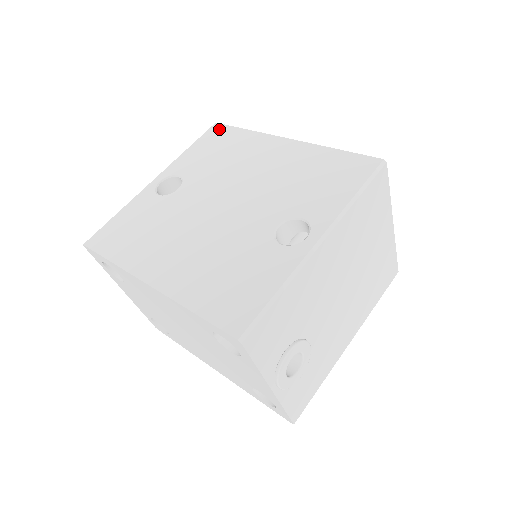
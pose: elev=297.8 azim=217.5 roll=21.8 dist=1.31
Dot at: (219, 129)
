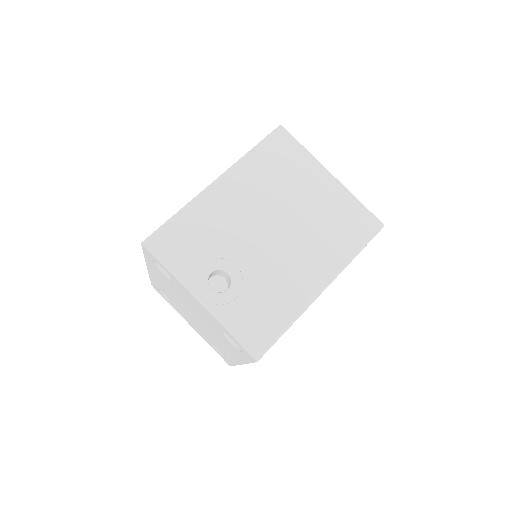
Dot at: occluded
